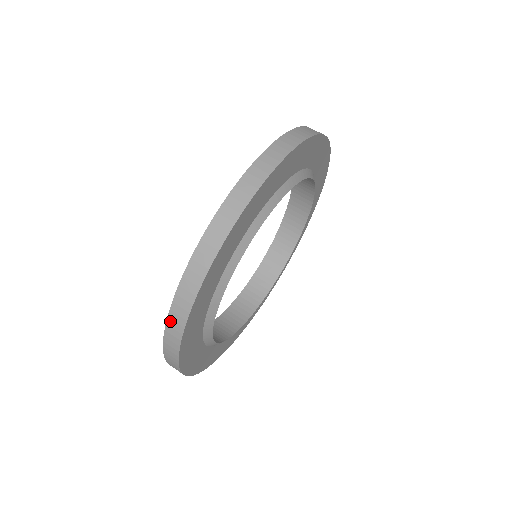
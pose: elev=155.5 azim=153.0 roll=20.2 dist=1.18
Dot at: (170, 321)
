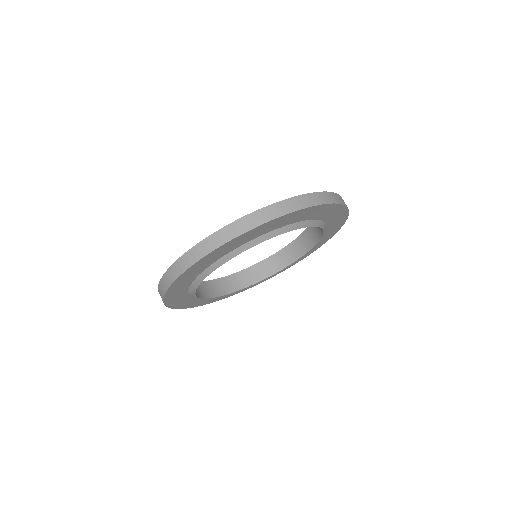
Dot at: (159, 292)
